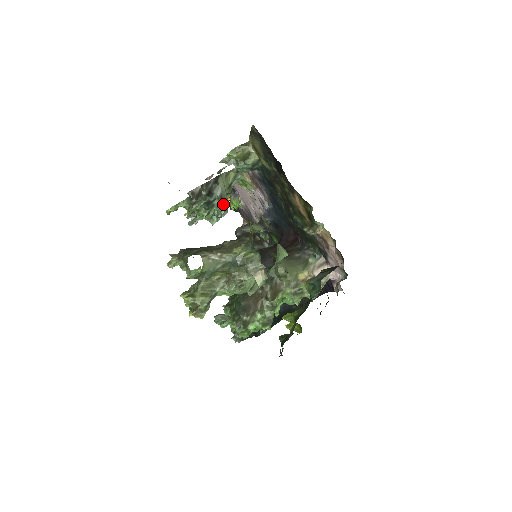
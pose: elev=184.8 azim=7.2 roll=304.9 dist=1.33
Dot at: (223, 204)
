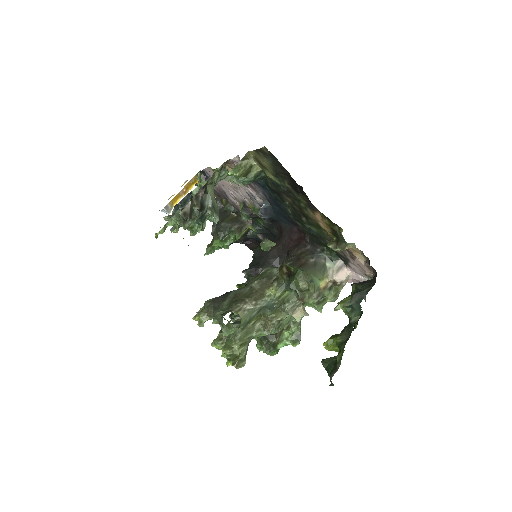
Dot at: (217, 214)
